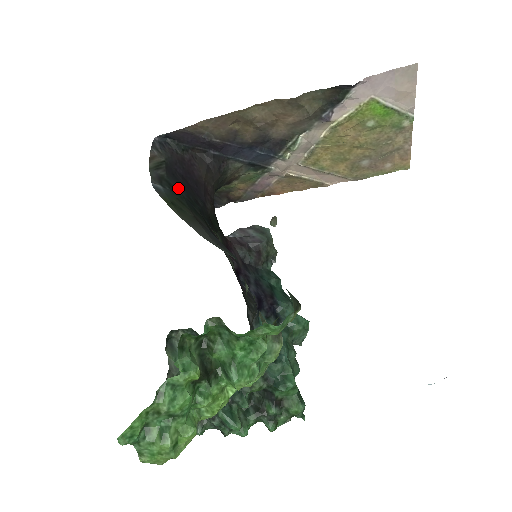
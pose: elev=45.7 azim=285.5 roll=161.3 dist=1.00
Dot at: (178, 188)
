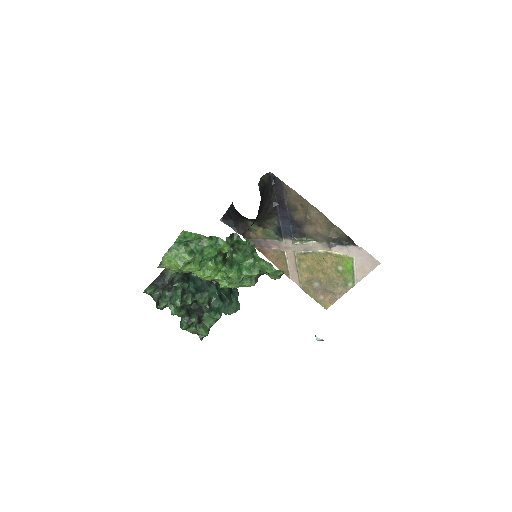
Dot at: (261, 197)
